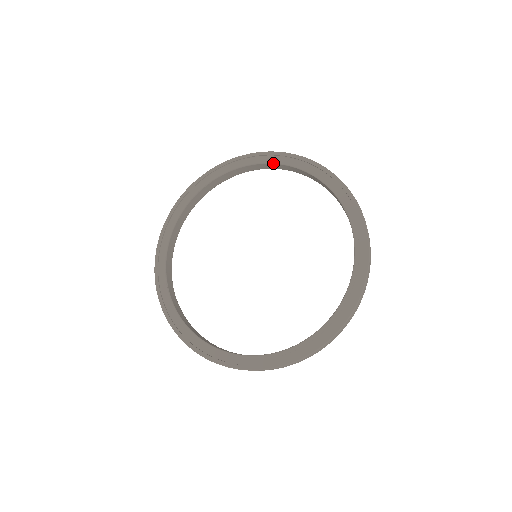
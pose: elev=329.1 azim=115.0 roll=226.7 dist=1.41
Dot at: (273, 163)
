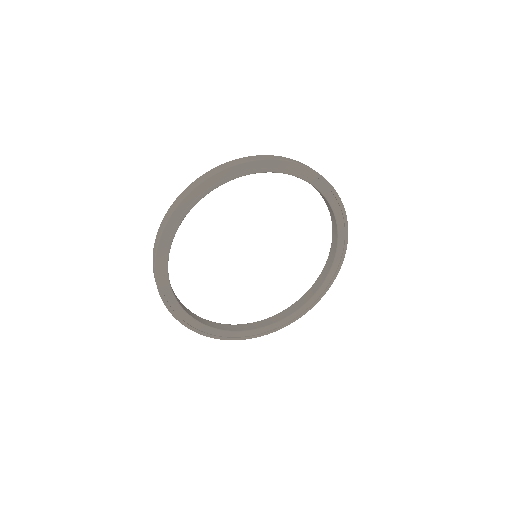
Dot at: (254, 173)
